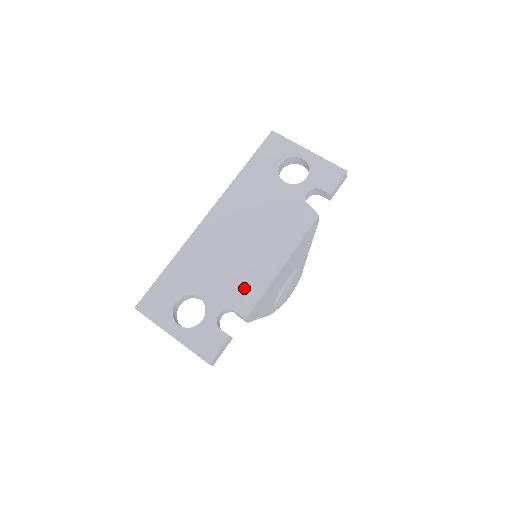
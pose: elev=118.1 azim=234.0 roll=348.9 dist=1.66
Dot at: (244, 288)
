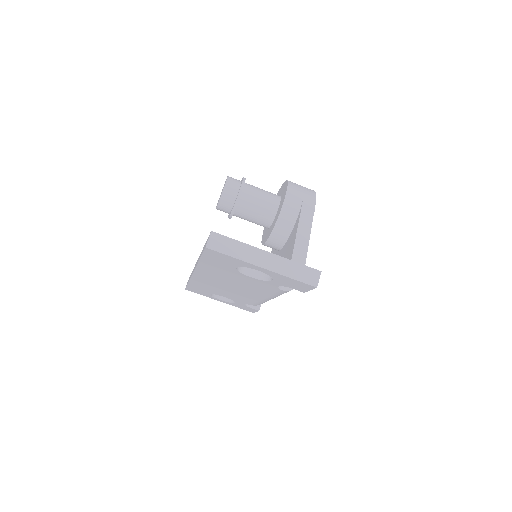
Dot at: (255, 303)
